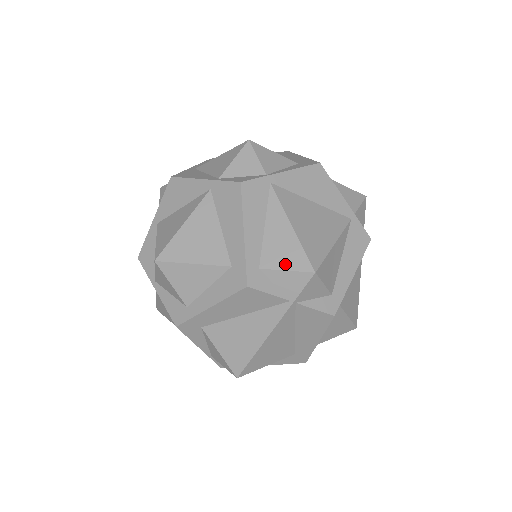
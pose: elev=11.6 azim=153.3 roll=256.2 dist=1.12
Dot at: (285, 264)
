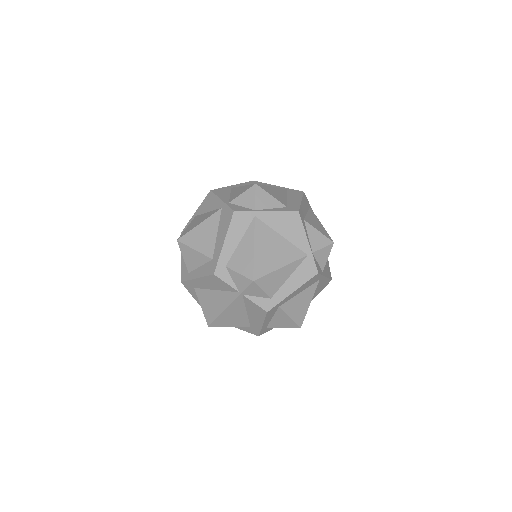
Dot at: (240, 269)
